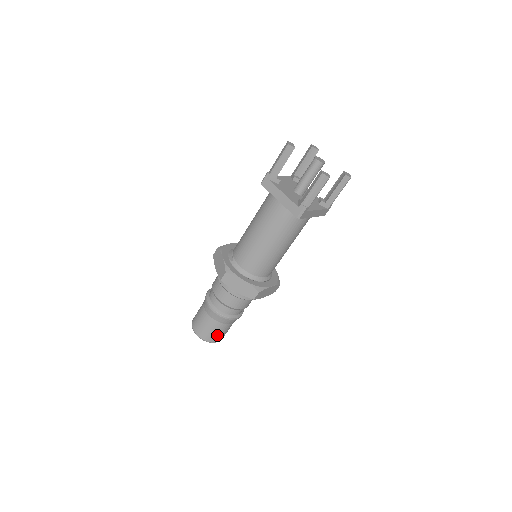
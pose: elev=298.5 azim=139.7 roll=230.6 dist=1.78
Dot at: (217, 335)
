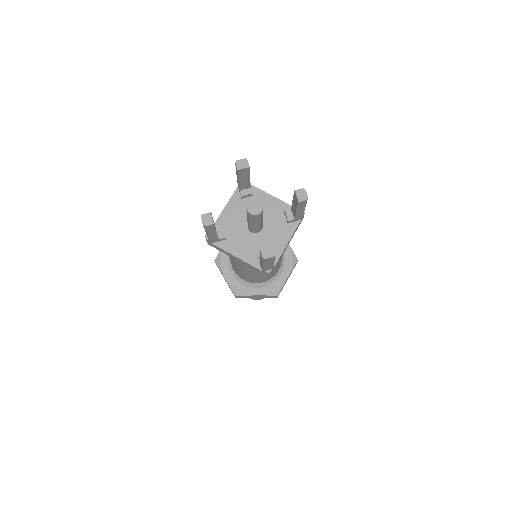
Dot at: occluded
